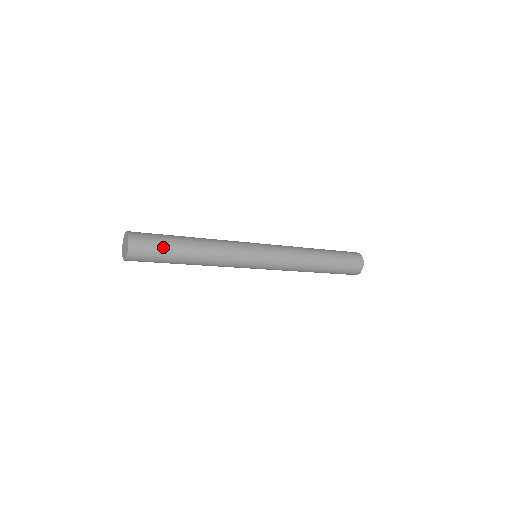
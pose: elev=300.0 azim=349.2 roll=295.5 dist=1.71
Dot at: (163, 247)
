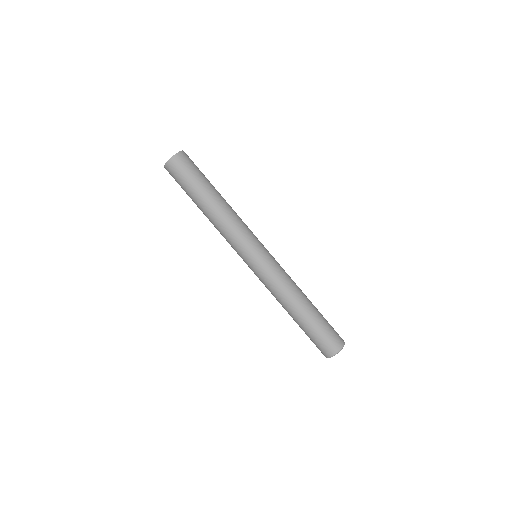
Dot at: (197, 176)
